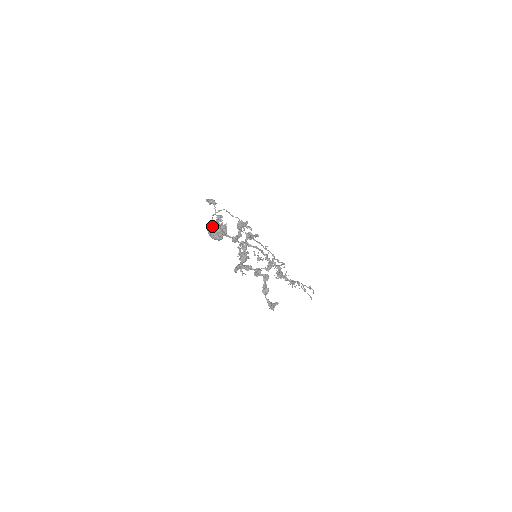
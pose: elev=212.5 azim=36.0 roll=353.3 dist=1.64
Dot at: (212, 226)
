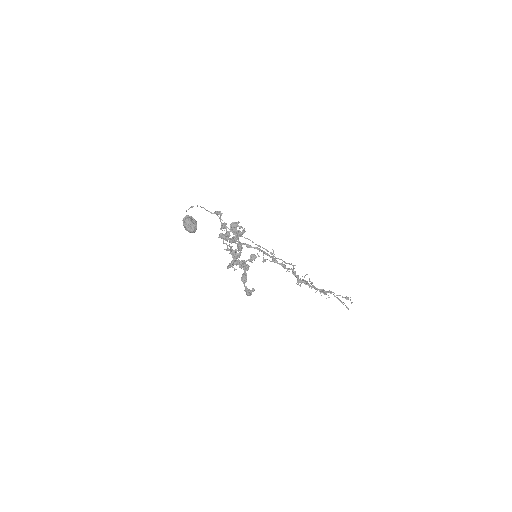
Dot at: (184, 220)
